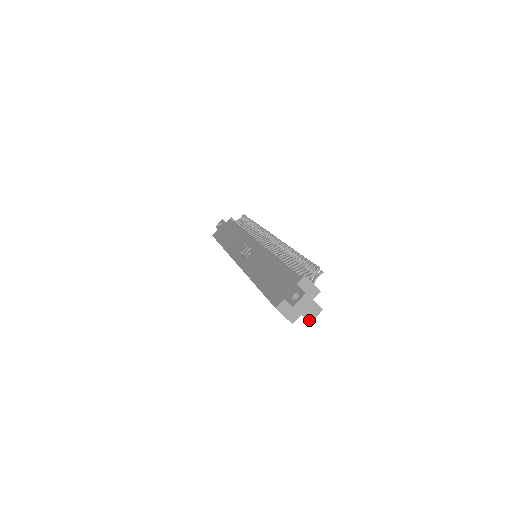
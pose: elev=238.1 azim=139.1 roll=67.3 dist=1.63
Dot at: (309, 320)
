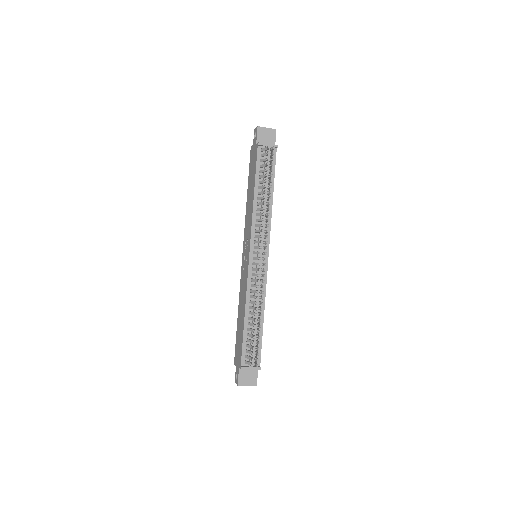
Dot at: occluded
